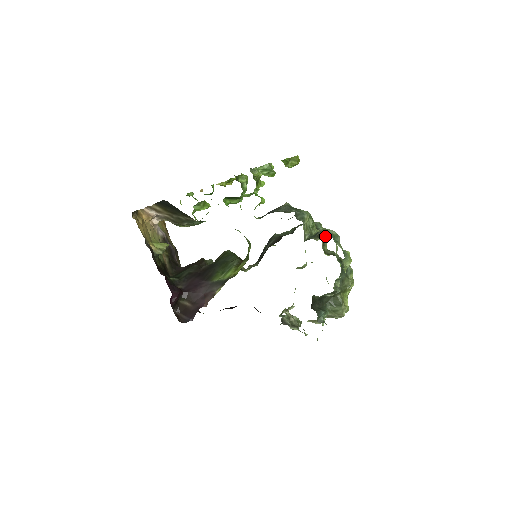
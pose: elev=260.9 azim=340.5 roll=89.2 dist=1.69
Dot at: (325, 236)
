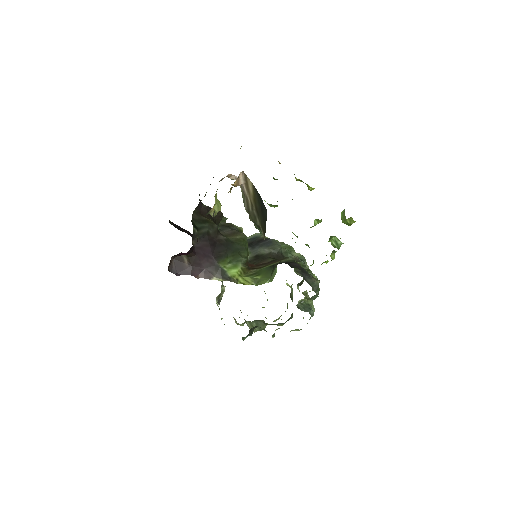
Dot at: occluded
